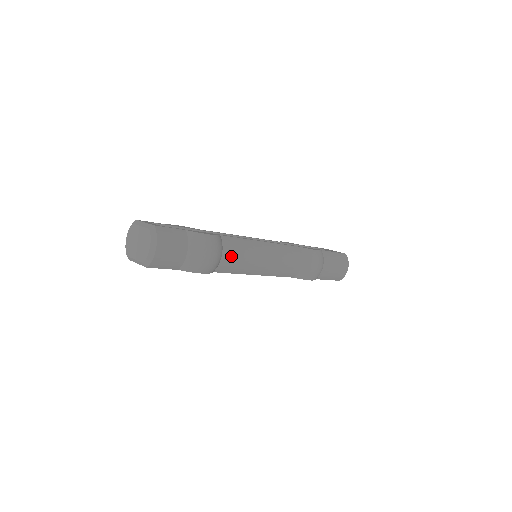
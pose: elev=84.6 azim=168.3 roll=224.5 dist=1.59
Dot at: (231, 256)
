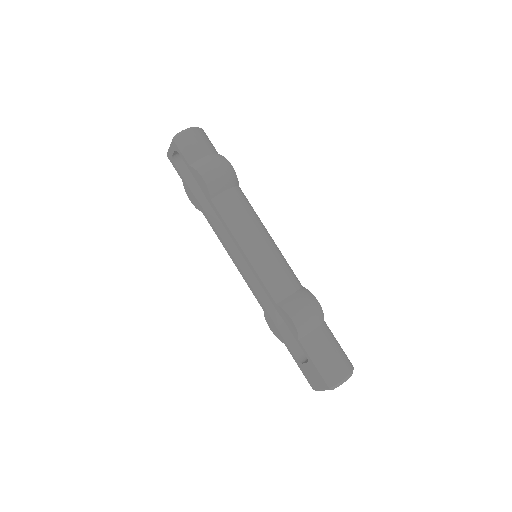
Dot at: (234, 199)
